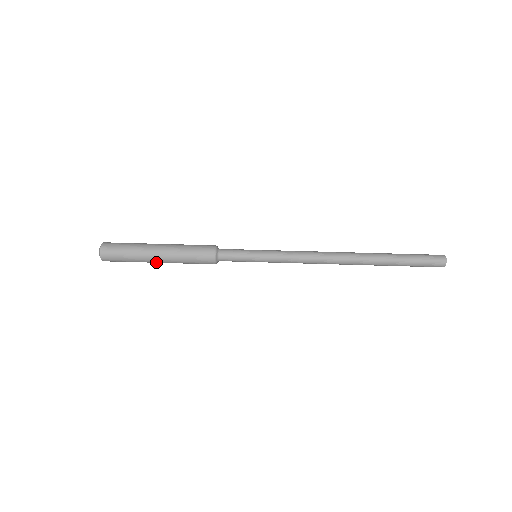
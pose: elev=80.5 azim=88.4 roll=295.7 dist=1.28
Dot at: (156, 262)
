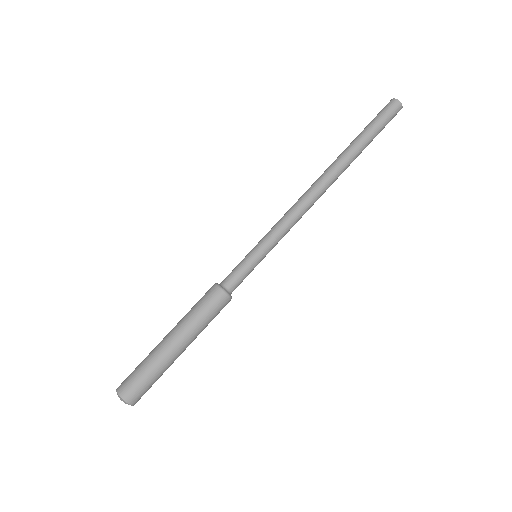
Dot at: (176, 350)
